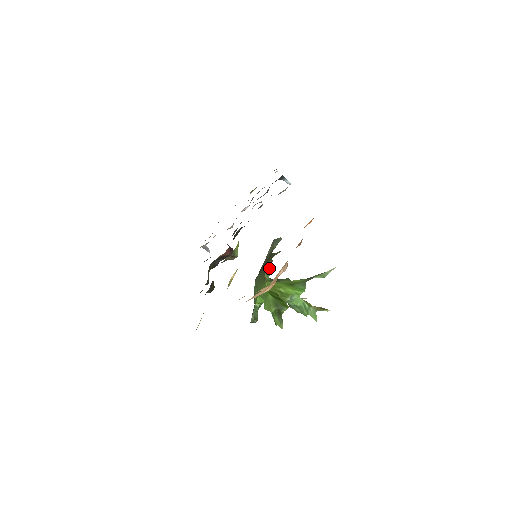
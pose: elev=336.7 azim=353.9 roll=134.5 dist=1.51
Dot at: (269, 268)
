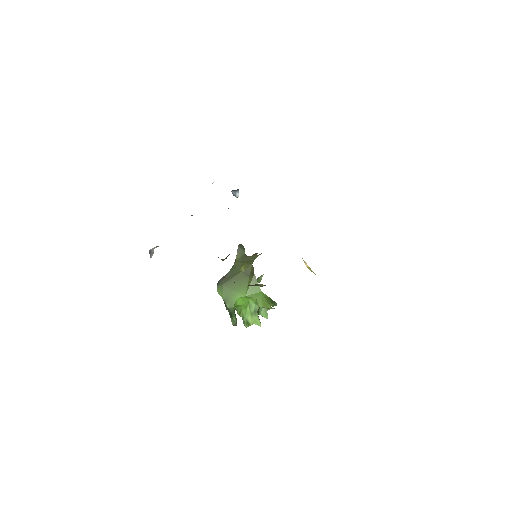
Dot at: occluded
